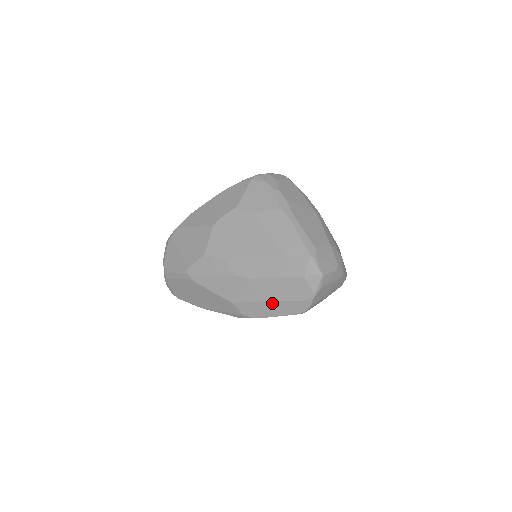
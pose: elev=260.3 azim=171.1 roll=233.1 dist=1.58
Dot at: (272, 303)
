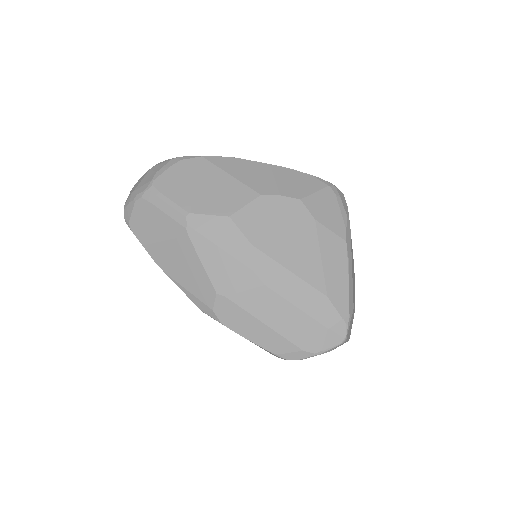
Dot at: (264, 327)
